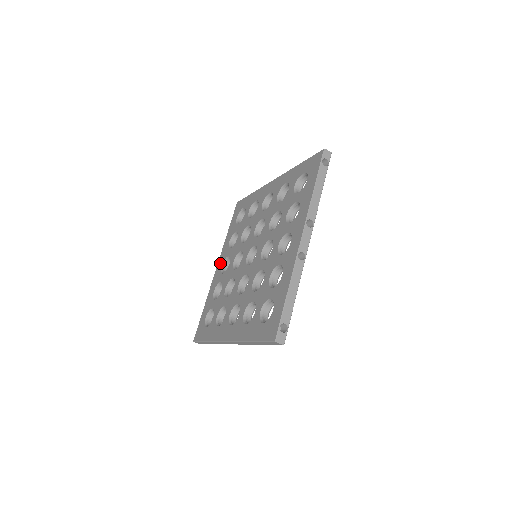
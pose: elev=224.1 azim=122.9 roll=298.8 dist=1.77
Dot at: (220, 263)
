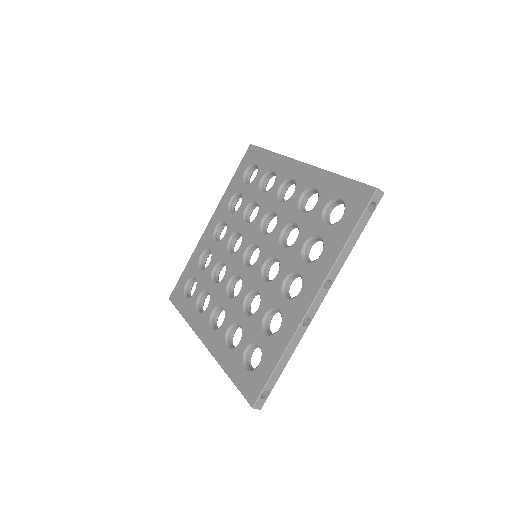
Dot at: (214, 221)
